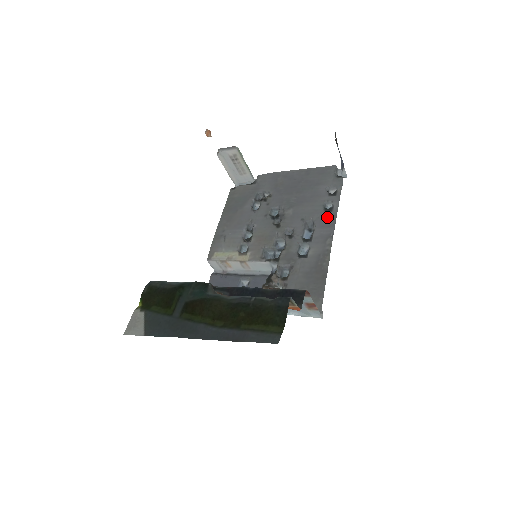
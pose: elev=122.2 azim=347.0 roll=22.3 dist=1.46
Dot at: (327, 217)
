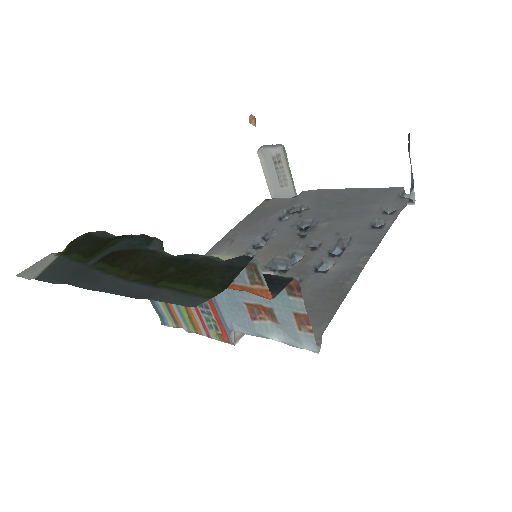
Dot at: (372, 234)
